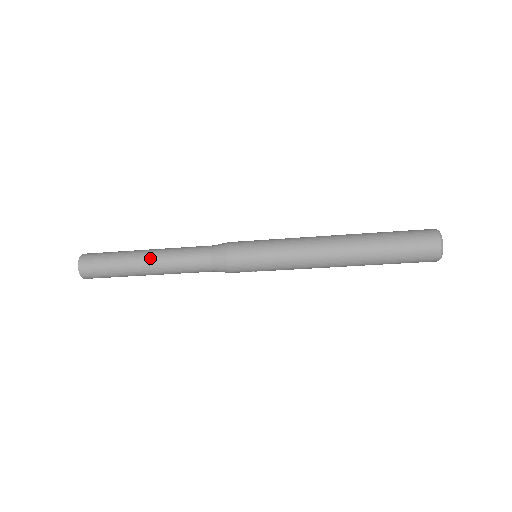
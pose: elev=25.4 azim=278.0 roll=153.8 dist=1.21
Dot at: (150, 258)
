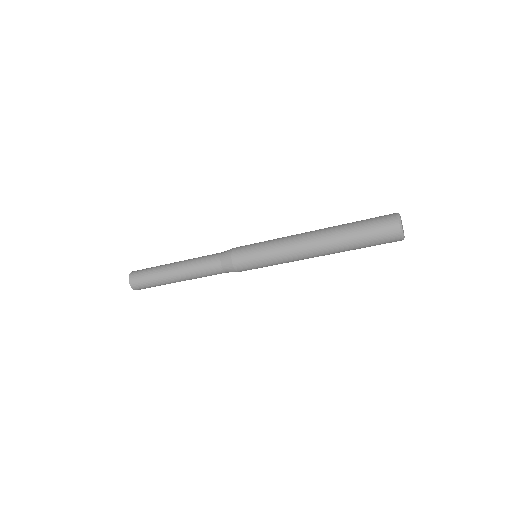
Dot at: (178, 274)
